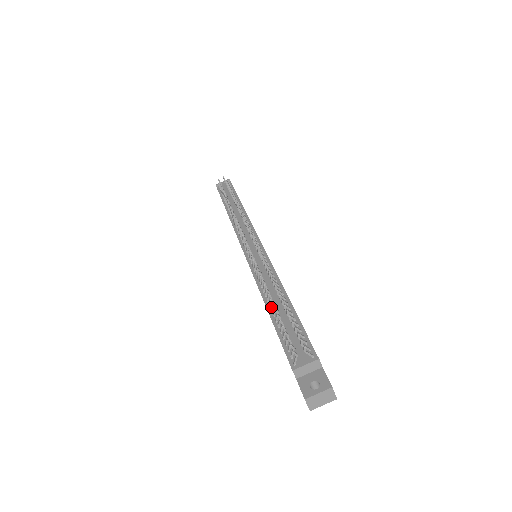
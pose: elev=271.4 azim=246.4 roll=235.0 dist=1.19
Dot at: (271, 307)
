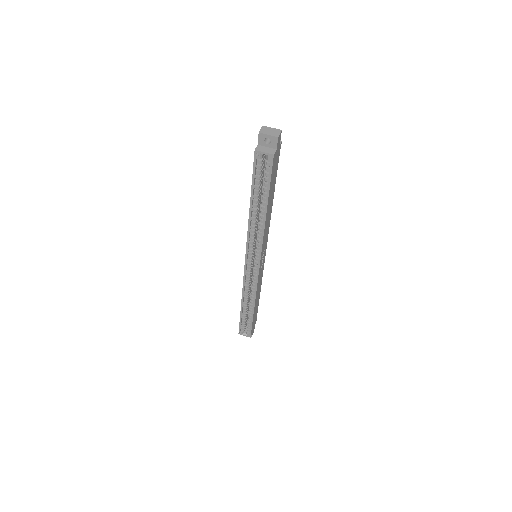
Dot at: occluded
